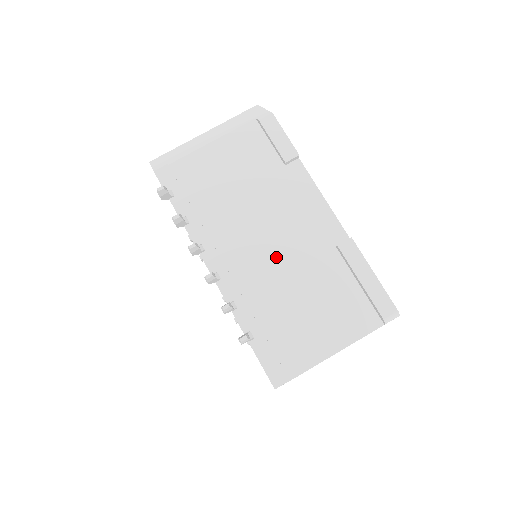
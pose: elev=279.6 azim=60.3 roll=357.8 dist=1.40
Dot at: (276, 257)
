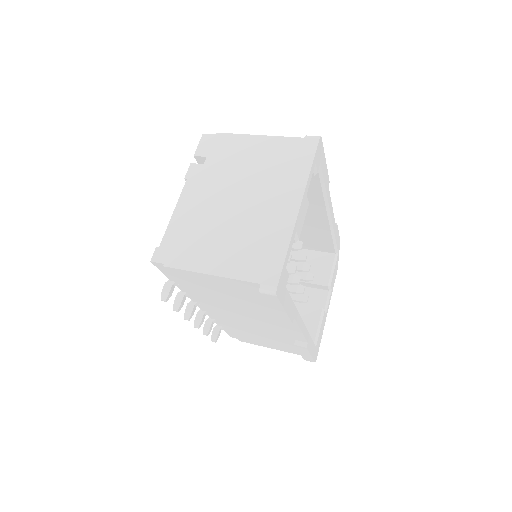
Dot at: occluded
